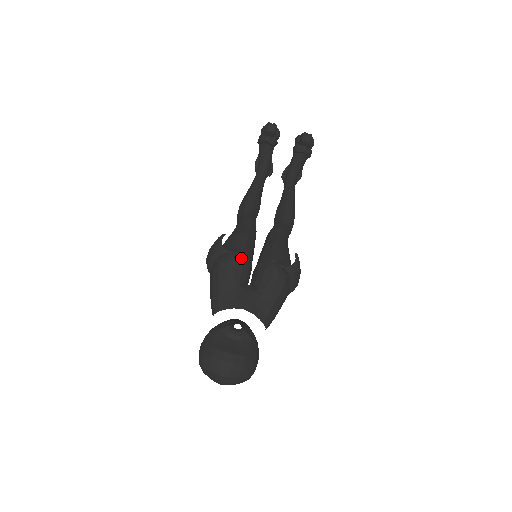
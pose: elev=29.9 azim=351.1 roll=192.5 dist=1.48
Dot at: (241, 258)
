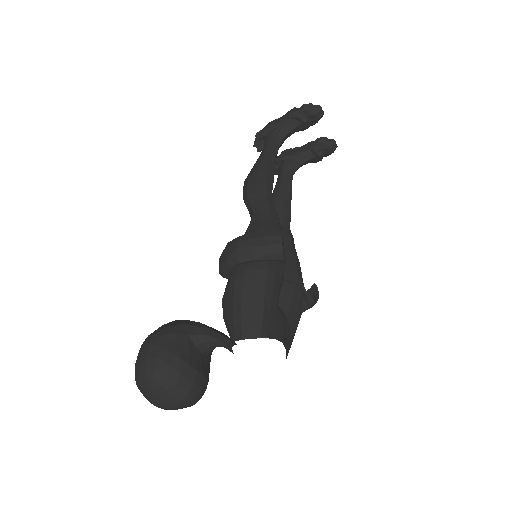
Dot at: occluded
